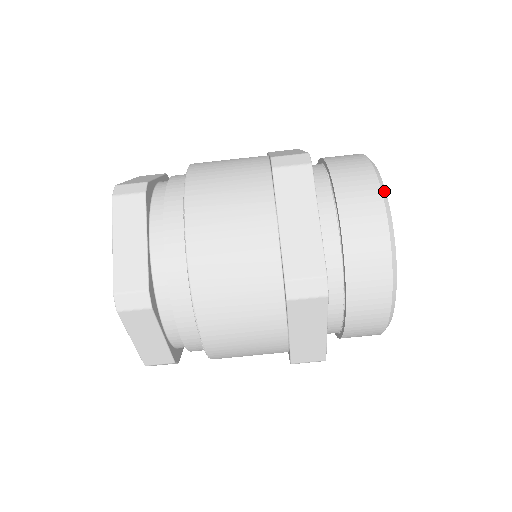
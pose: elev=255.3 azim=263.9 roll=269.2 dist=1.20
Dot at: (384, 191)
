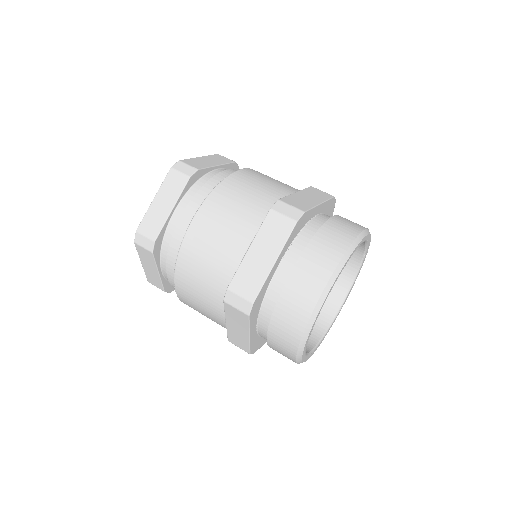
Dot at: (338, 271)
